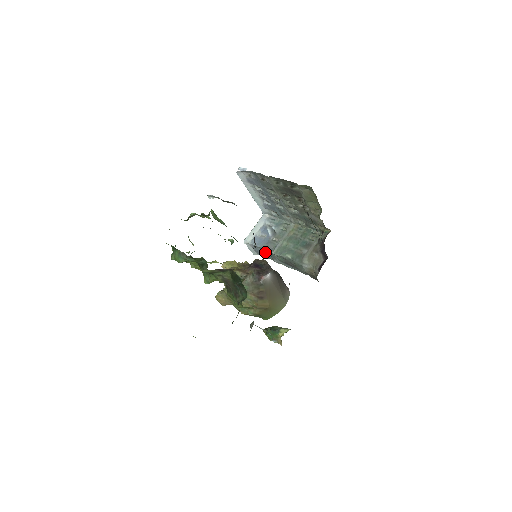
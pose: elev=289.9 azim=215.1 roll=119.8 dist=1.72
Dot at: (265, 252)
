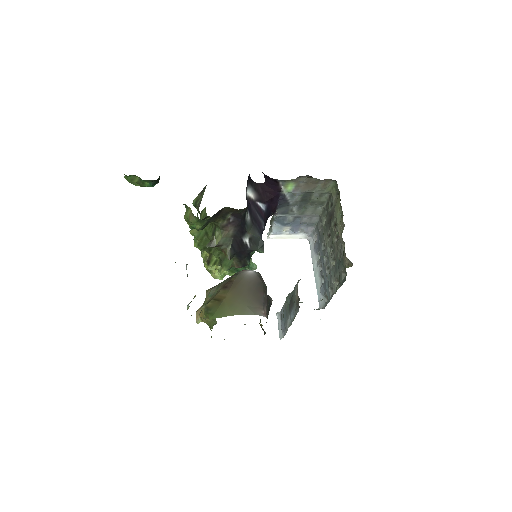
Dot at: (285, 314)
